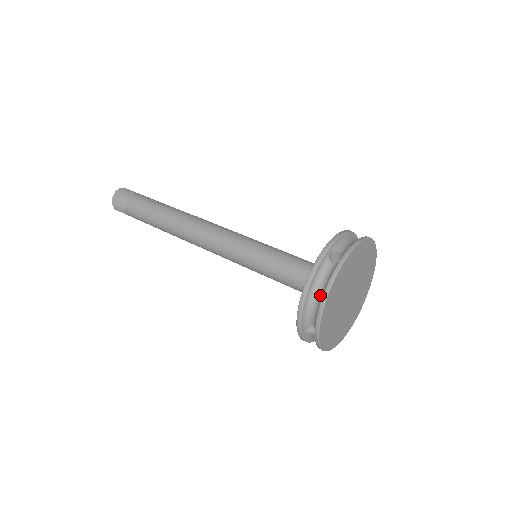
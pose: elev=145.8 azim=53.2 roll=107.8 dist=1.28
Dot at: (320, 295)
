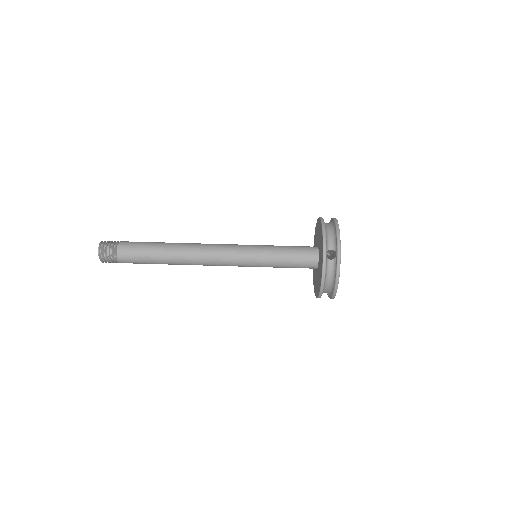
Dot at: (331, 281)
